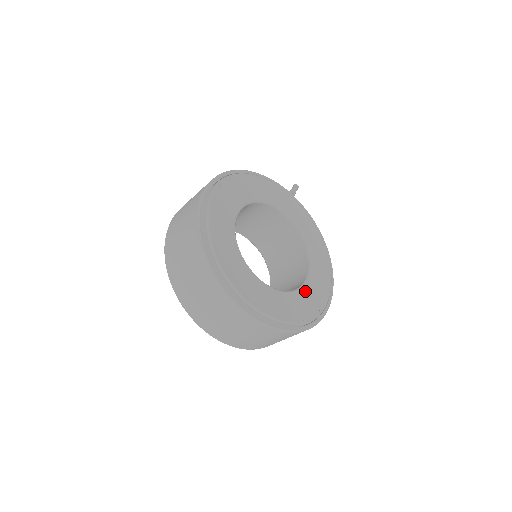
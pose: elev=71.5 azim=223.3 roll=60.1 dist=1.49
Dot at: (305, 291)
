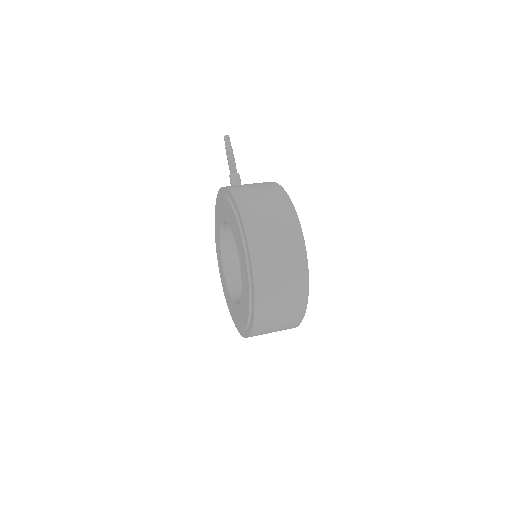
Dot at: occluded
